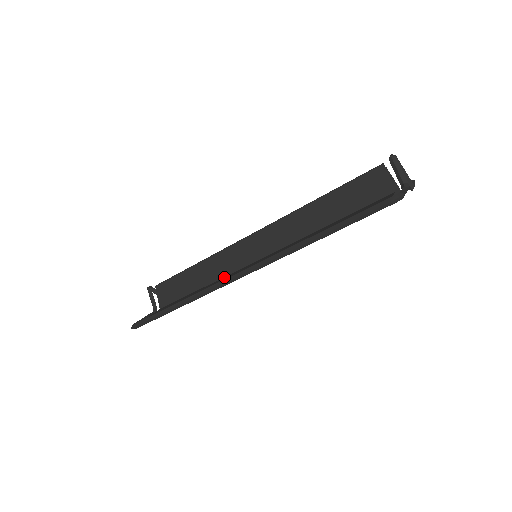
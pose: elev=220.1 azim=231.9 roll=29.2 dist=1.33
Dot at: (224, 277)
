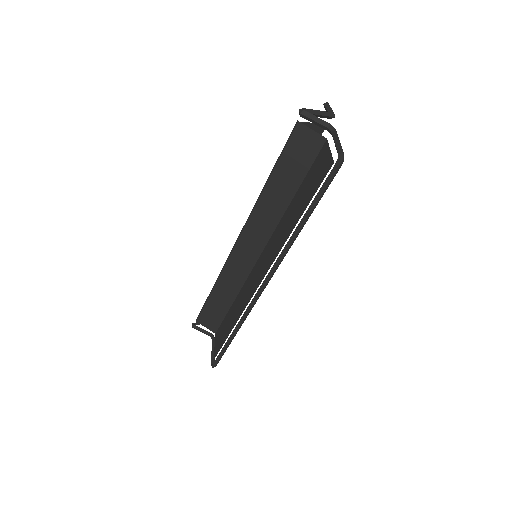
Dot at: (245, 285)
